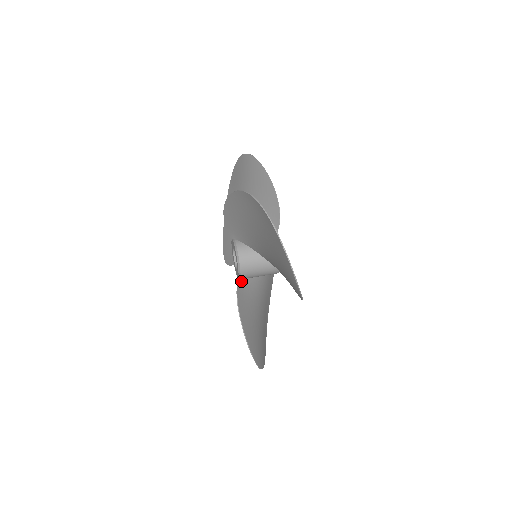
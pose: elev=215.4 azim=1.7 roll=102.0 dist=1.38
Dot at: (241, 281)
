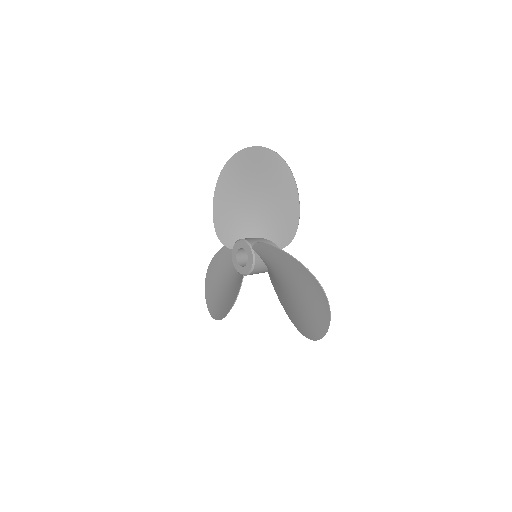
Dot at: (242, 279)
